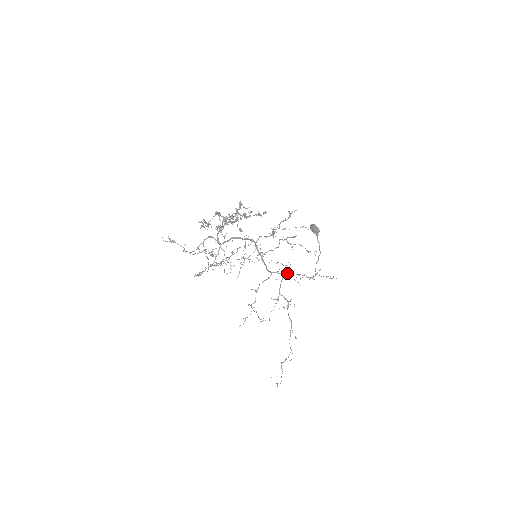
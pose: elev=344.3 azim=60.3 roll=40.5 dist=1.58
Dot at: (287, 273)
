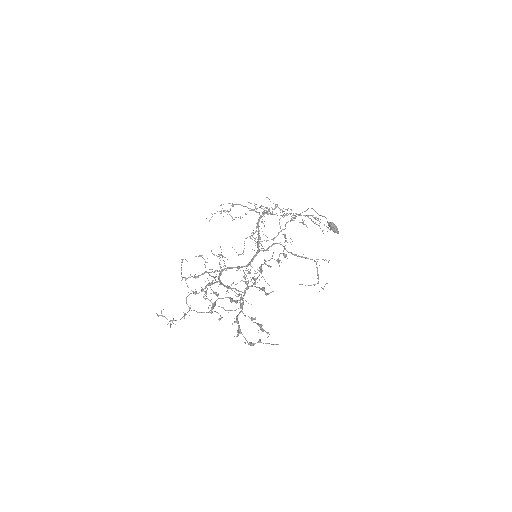
Dot at: (280, 228)
